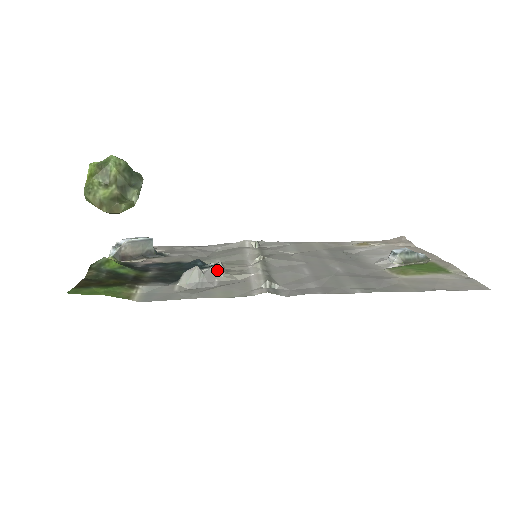
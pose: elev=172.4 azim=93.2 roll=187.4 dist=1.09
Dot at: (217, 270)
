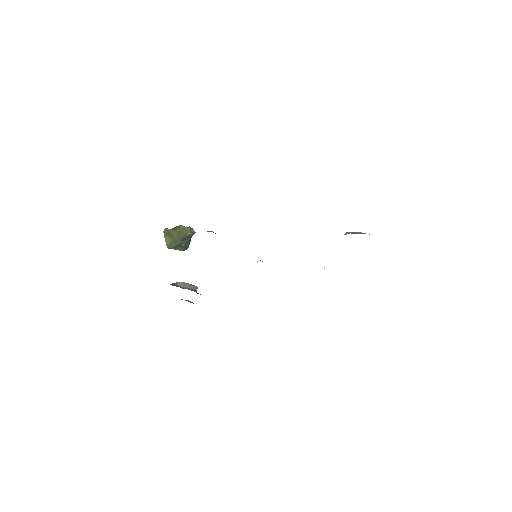
Dot at: occluded
